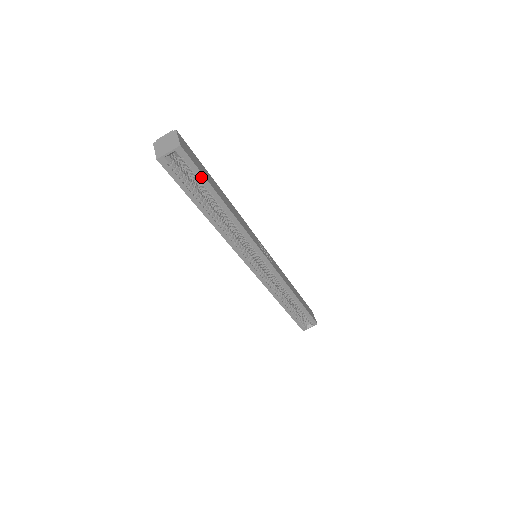
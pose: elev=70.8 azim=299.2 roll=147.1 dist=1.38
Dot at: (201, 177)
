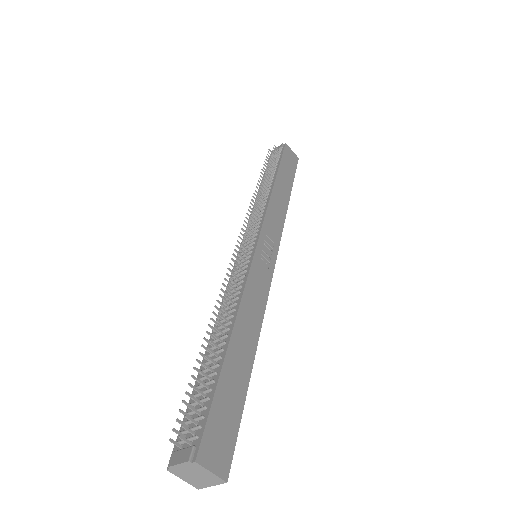
Dot at: (238, 418)
